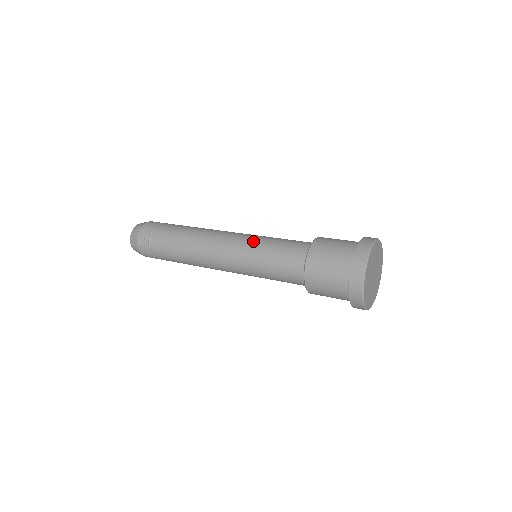
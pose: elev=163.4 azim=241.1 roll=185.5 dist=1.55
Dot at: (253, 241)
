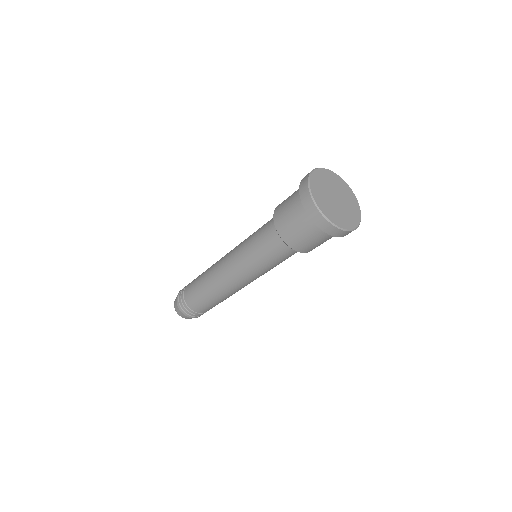
Dot at: occluded
